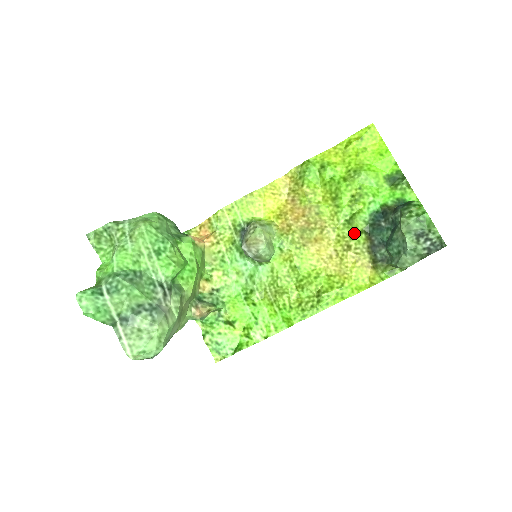
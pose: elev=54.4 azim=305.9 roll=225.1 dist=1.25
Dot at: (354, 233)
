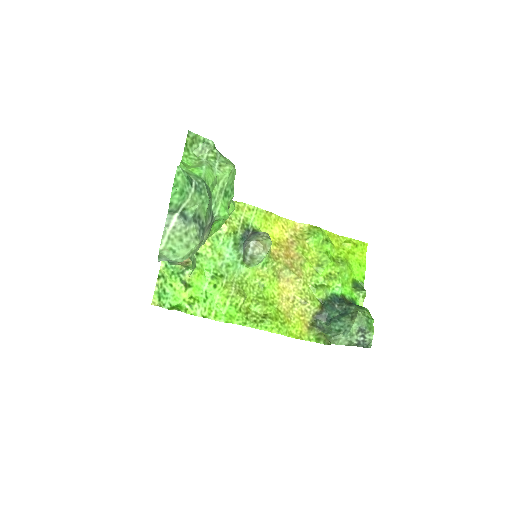
Dot at: (314, 296)
